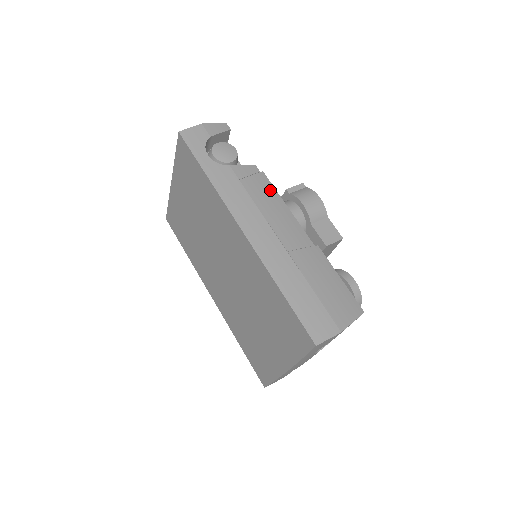
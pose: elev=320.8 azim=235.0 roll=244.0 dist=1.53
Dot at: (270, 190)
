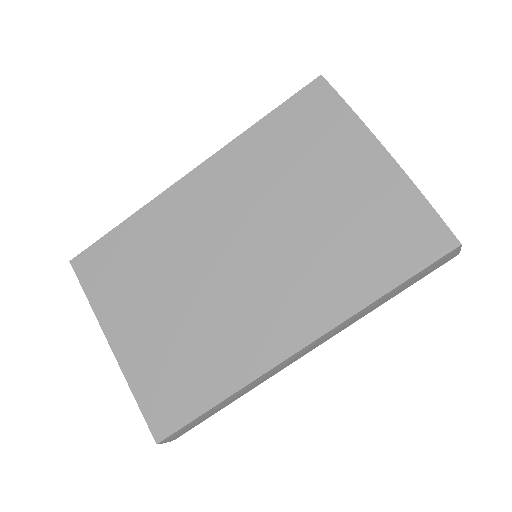
Dot at: occluded
